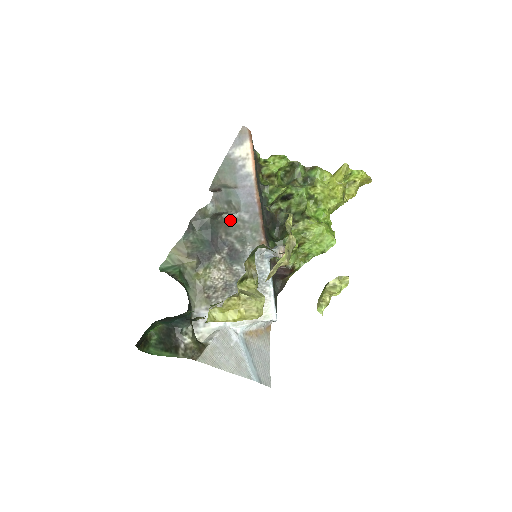
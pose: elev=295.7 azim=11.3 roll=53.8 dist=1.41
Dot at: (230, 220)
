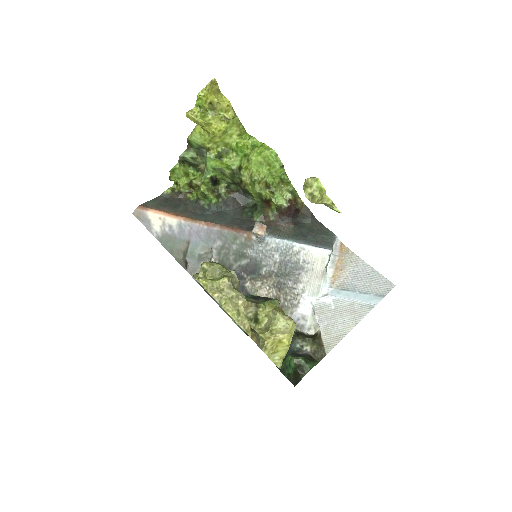
Dot at: (218, 260)
